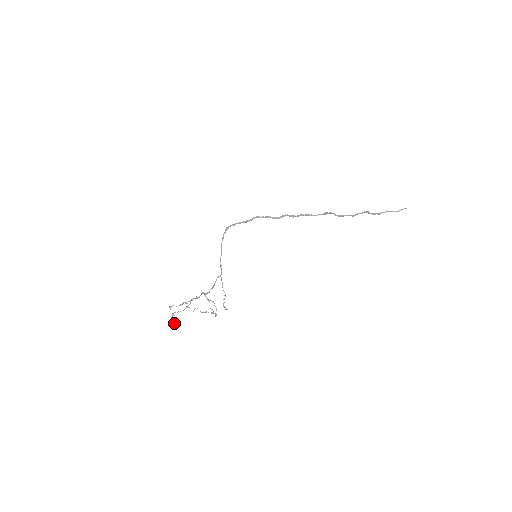
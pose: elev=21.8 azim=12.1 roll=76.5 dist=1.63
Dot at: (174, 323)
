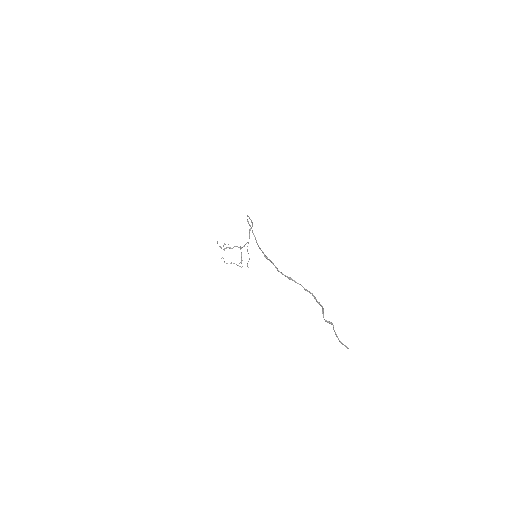
Dot at: (229, 247)
